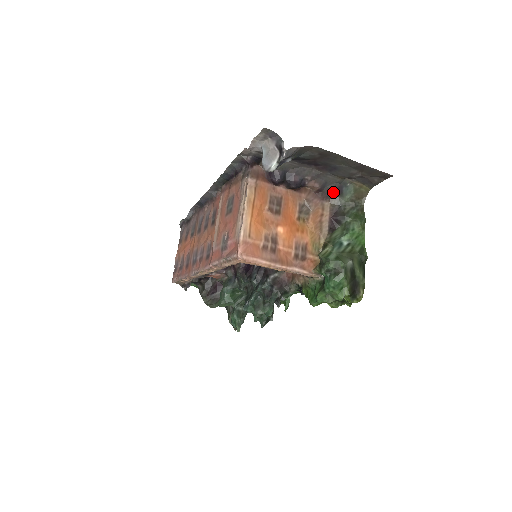
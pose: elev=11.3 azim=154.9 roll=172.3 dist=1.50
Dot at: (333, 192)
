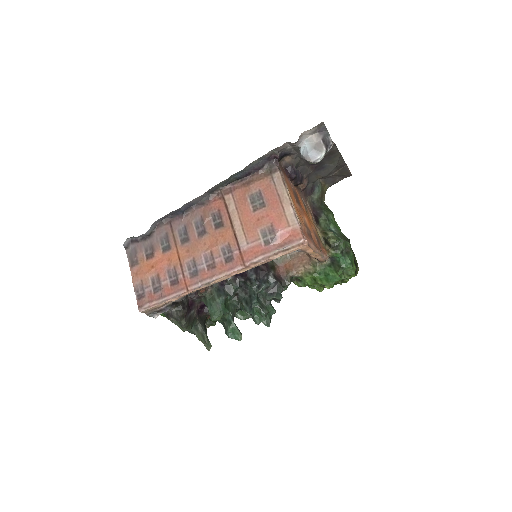
Dot at: (310, 191)
